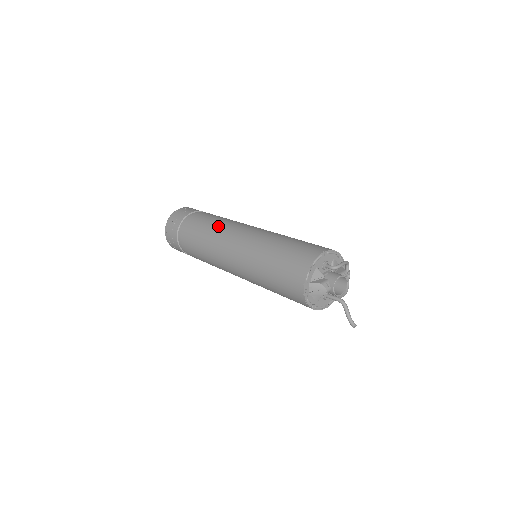
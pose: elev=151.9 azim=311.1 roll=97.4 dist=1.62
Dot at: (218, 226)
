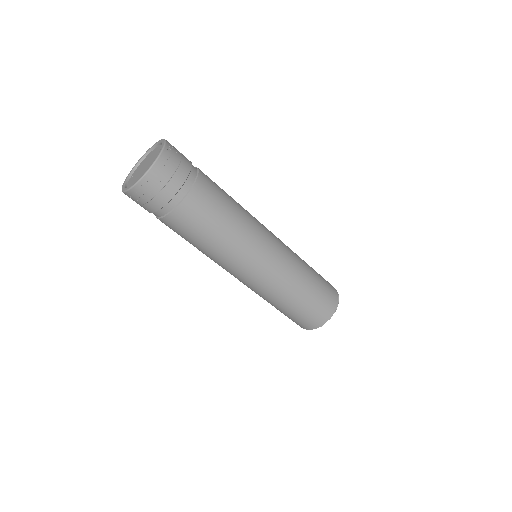
Dot at: (232, 242)
